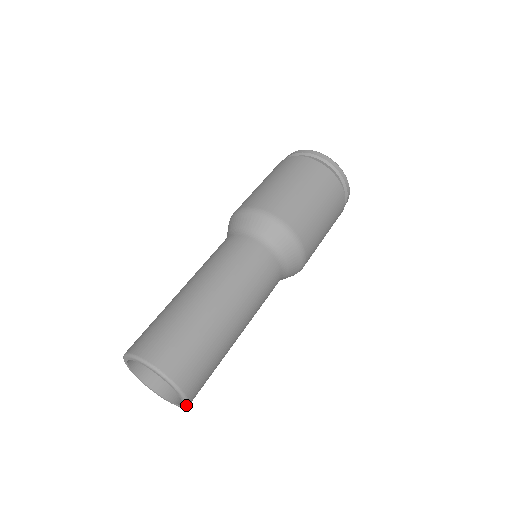
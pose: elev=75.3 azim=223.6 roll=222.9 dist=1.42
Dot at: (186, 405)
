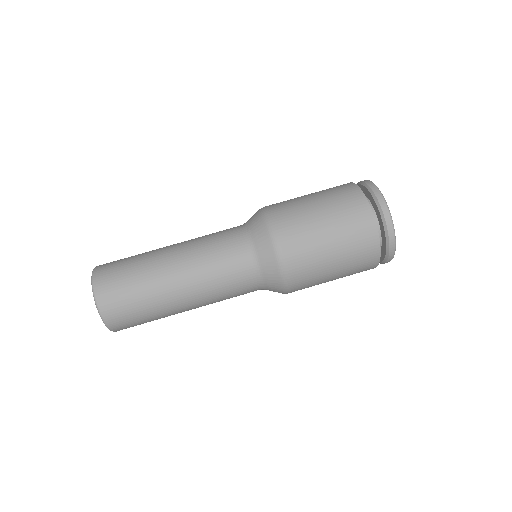
Dot at: occluded
